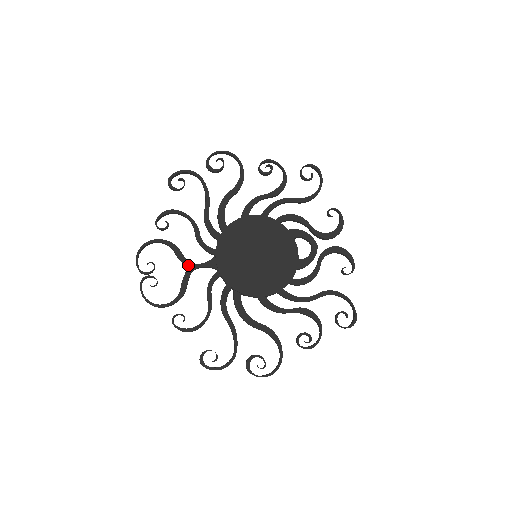
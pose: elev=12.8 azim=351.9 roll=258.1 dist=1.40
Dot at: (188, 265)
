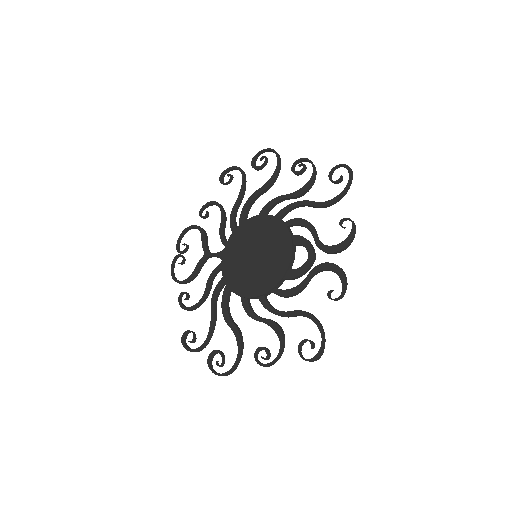
Dot at: (205, 252)
